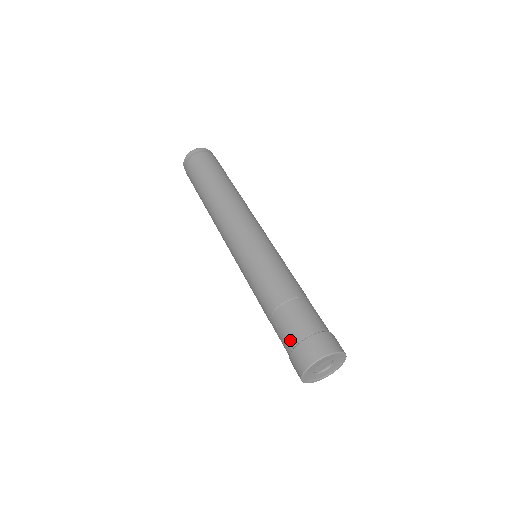
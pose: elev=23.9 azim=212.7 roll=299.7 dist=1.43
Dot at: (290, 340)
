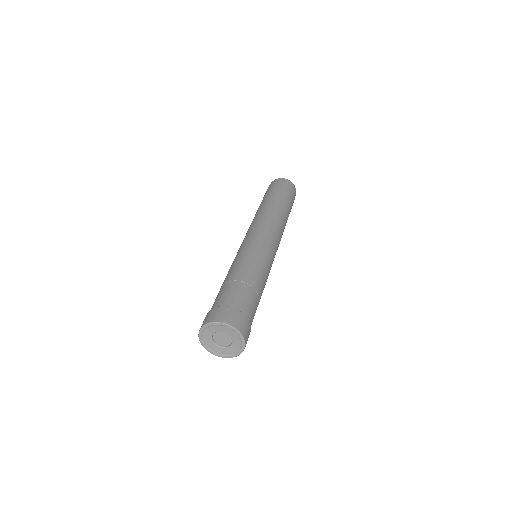
Dot at: occluded
